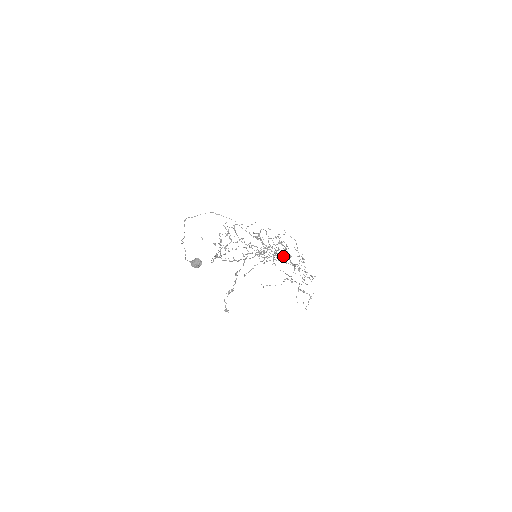
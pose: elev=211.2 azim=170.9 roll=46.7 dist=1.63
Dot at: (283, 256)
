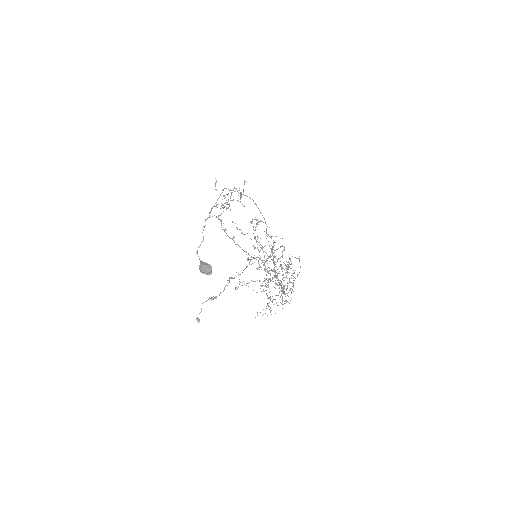
Dot at: occluded
